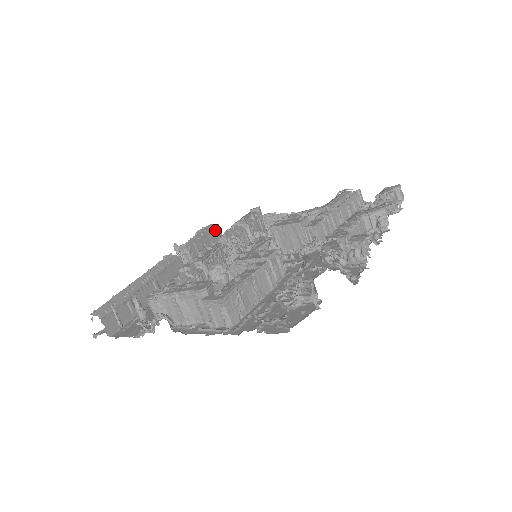
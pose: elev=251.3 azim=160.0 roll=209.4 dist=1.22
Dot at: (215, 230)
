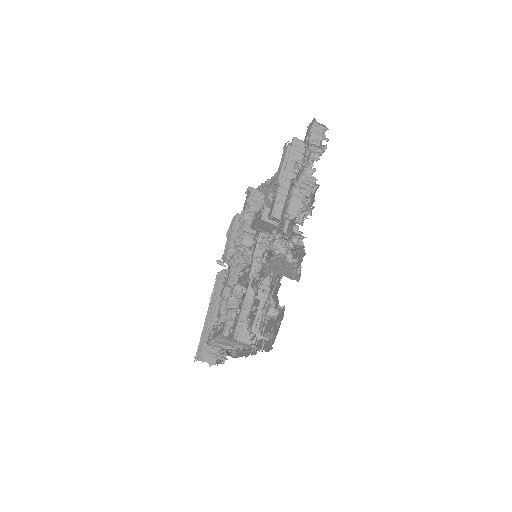
Dot at: (238, 220)
